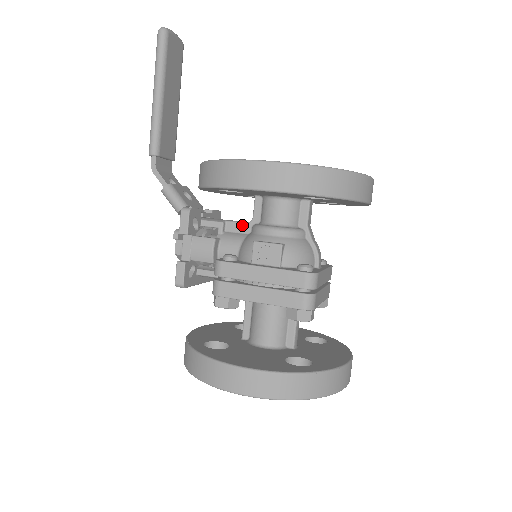
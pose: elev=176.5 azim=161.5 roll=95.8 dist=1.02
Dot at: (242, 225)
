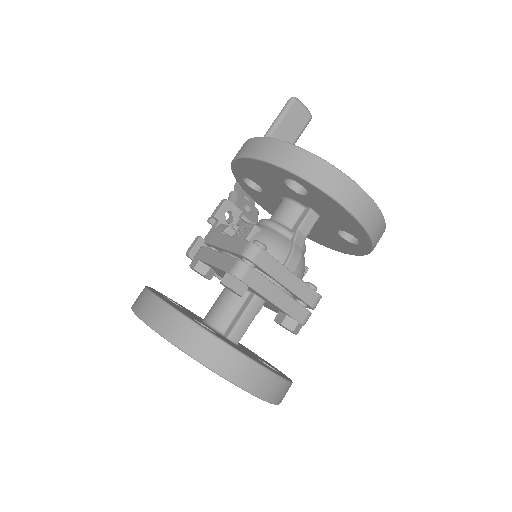
Dot at: occluded
